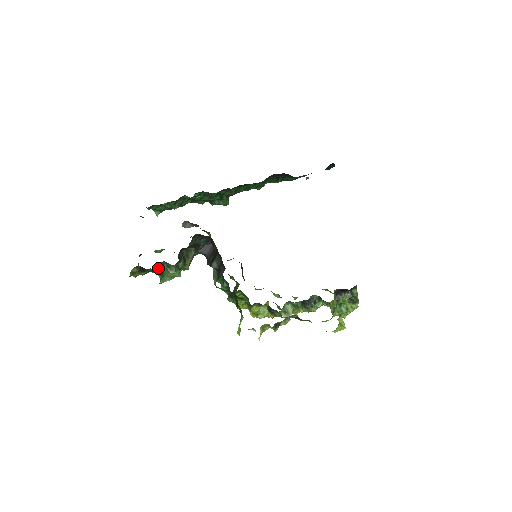
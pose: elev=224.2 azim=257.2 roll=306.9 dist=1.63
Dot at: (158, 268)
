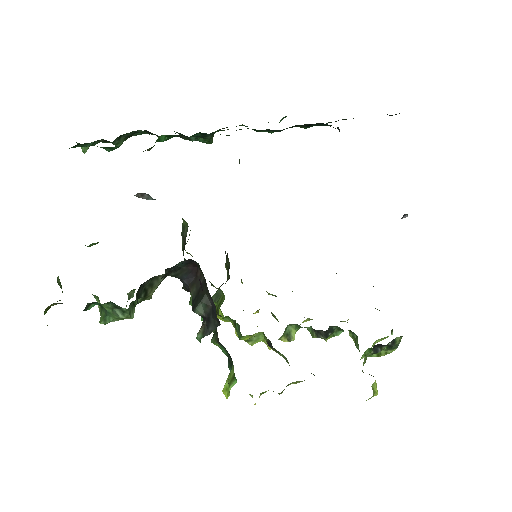
Dot at: (97, 302)
